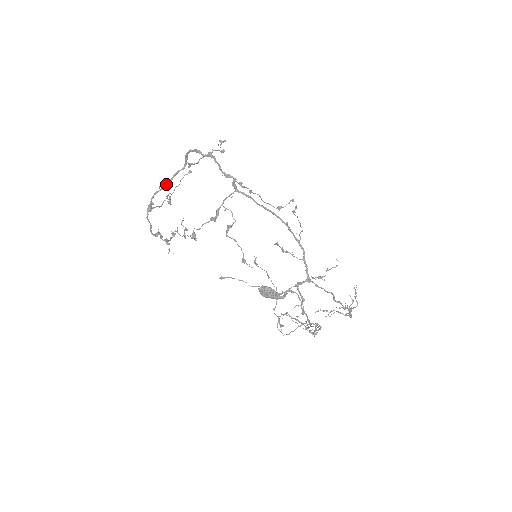
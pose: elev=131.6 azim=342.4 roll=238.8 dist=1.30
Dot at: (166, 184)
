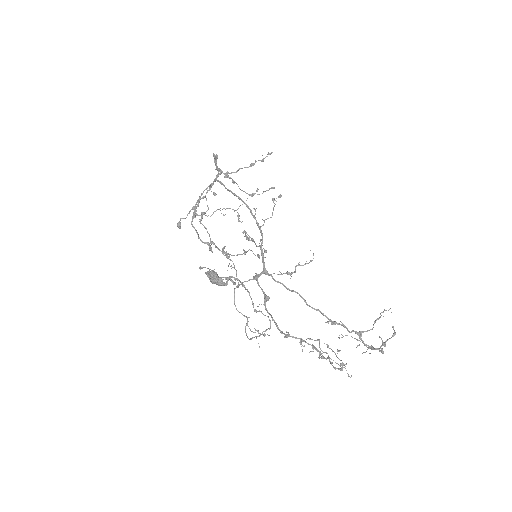
Dot at: (206, 193)
